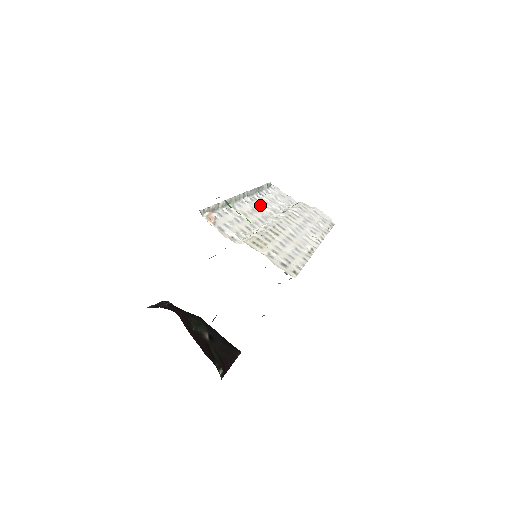
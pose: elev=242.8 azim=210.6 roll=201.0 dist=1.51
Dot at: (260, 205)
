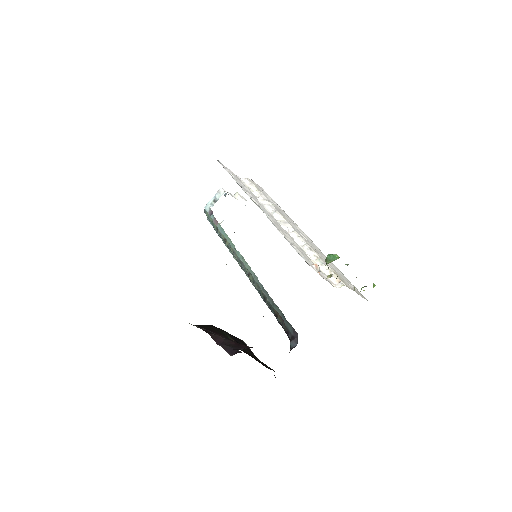
Dot at: (264, 209)
